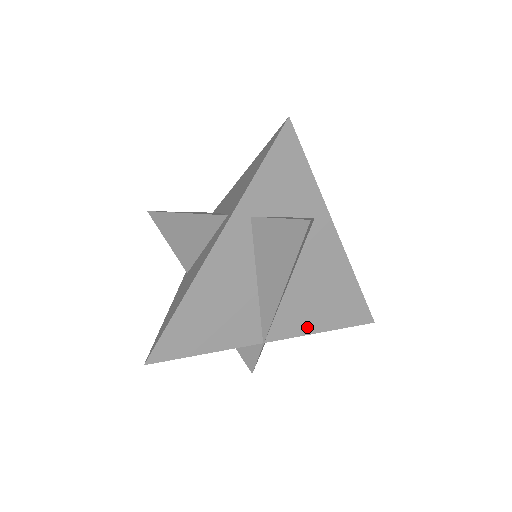
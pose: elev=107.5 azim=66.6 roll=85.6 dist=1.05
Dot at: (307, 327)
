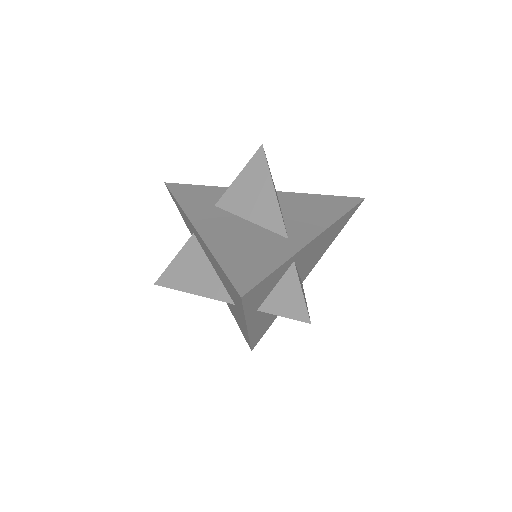
Dot at: (322, 254)
